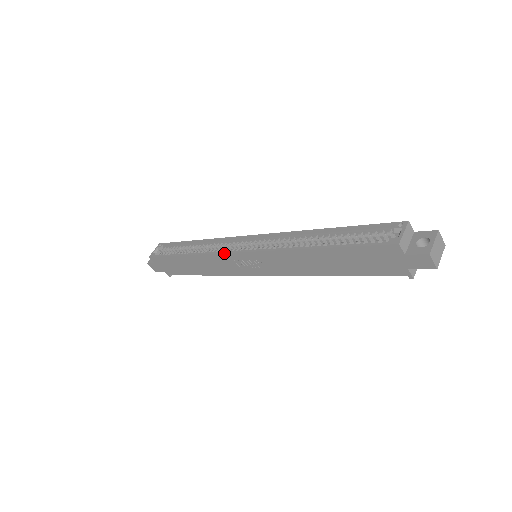
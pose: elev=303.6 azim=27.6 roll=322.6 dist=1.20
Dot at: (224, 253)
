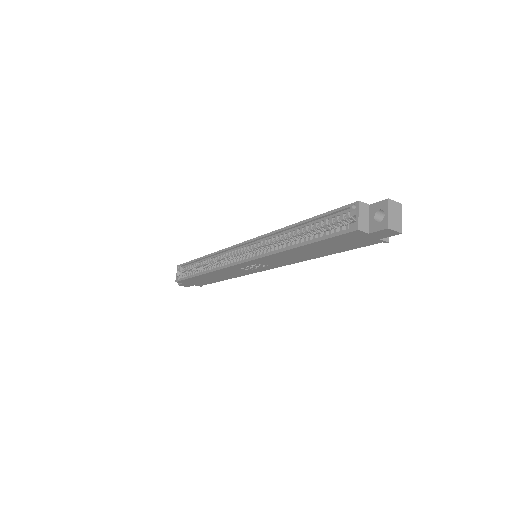
Dot at: (229, 267)
